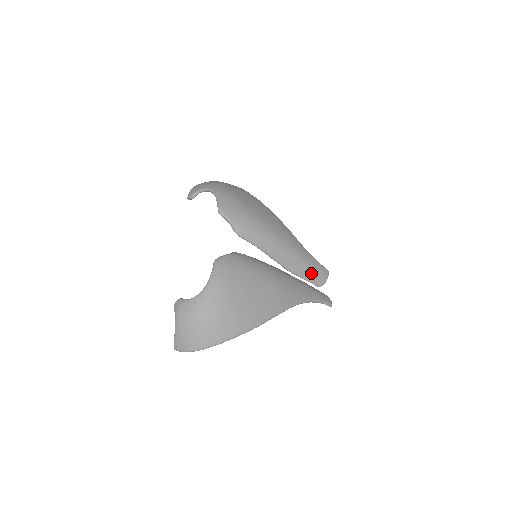
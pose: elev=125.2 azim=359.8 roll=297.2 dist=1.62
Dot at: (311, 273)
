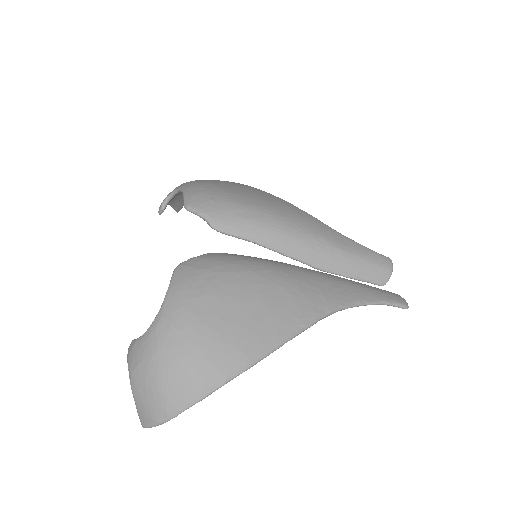
Dot at: (360, 266)
